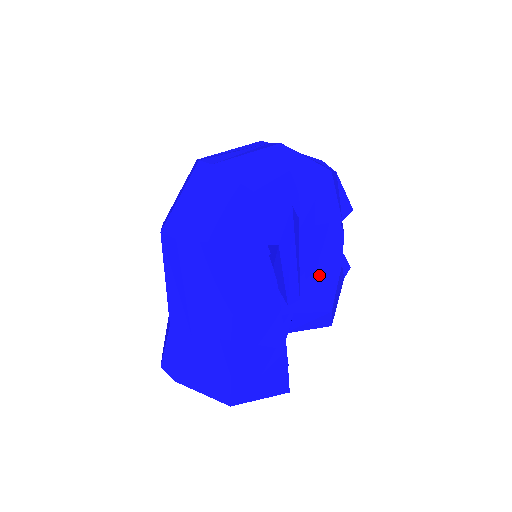
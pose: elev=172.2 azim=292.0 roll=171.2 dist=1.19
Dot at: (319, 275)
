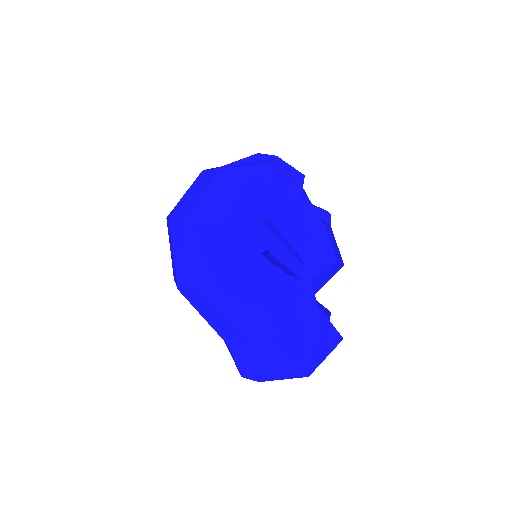
Dot at: (311, 242)
